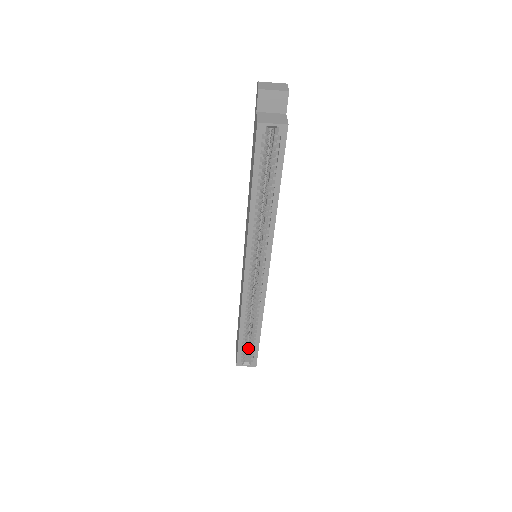
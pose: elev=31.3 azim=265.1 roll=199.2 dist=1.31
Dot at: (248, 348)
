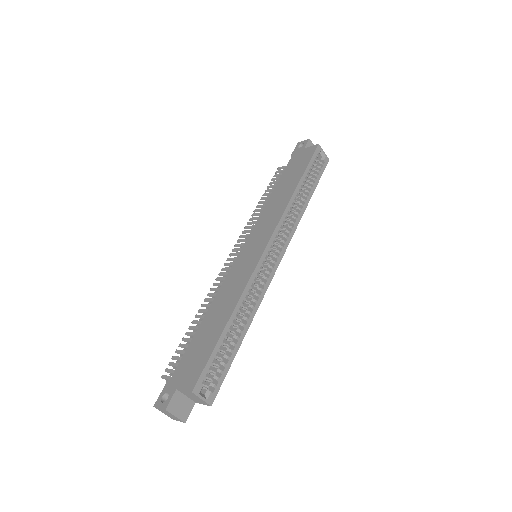
Dot at: occluded
